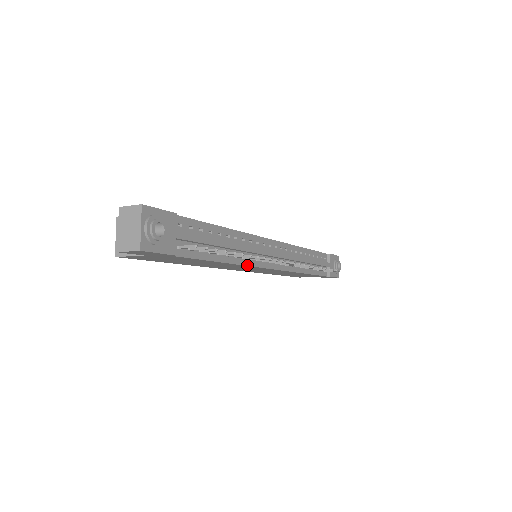
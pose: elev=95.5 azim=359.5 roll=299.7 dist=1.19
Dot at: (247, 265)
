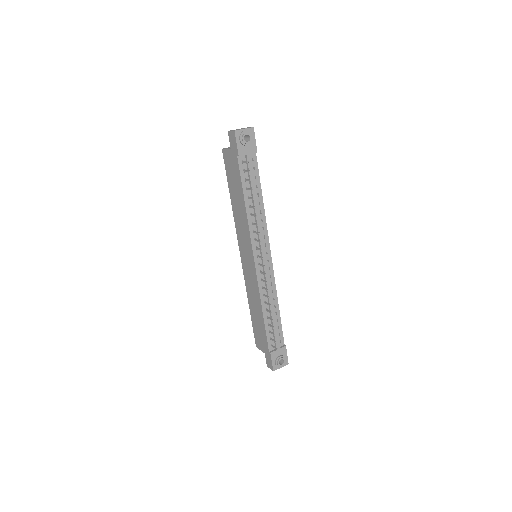
Dot at: (250, 229)
